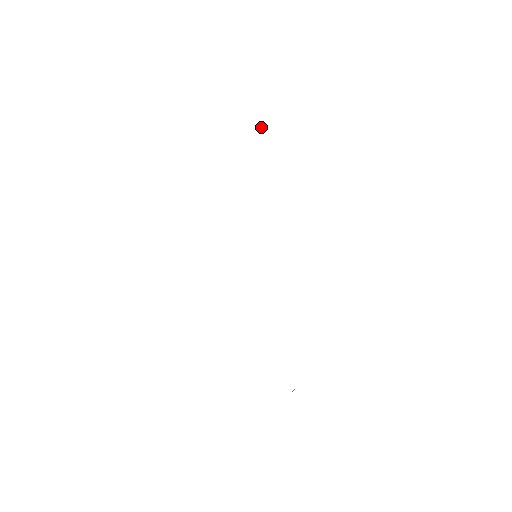
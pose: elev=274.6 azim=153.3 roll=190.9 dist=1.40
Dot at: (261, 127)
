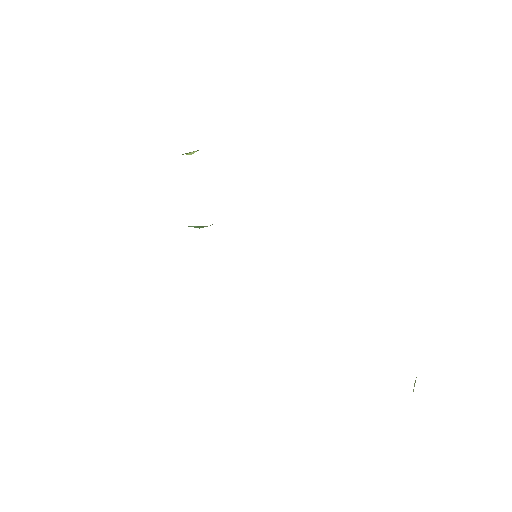
Dot at: (191, 153)
